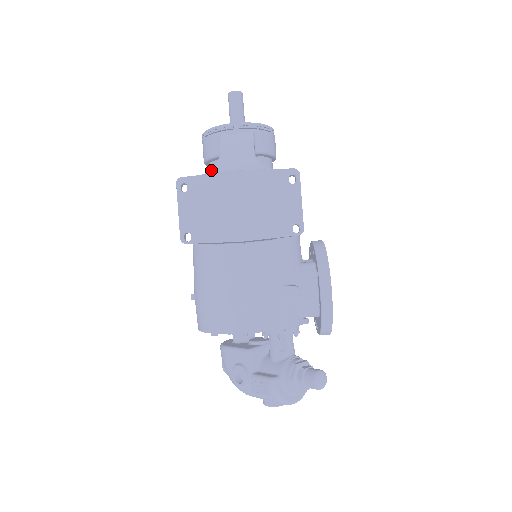
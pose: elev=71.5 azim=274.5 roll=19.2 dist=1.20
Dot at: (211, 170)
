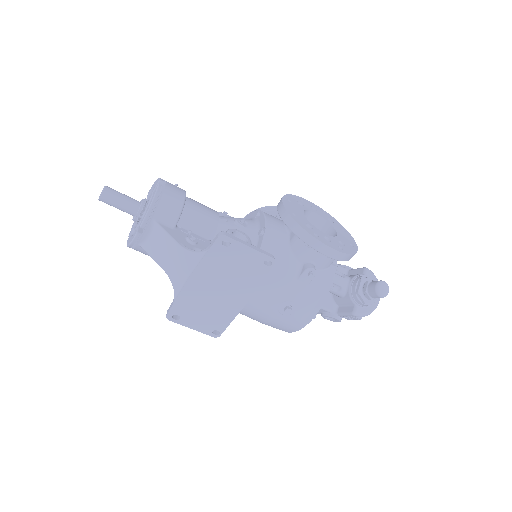
Dot at: (174, 291)
